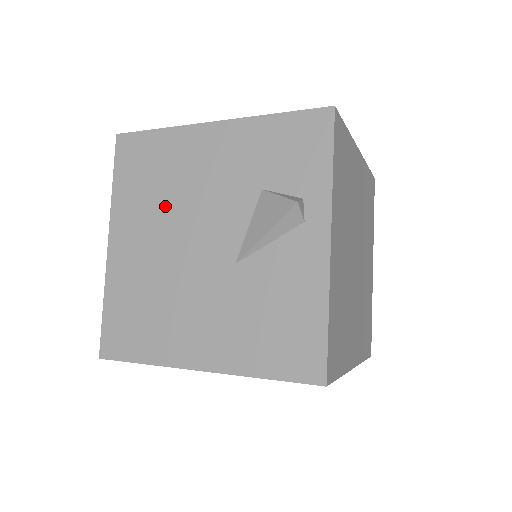
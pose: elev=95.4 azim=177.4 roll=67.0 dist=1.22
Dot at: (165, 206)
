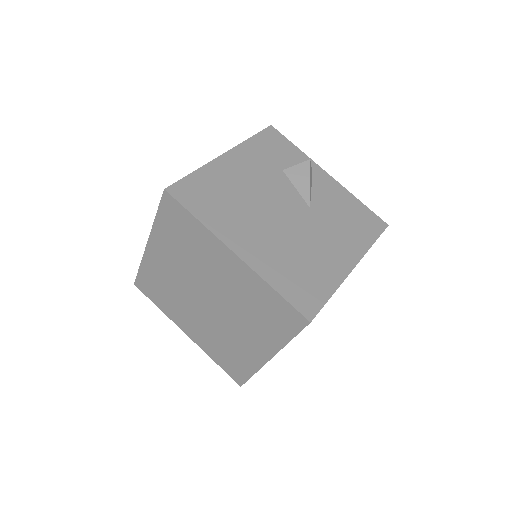
Dot at: (246, 207)
